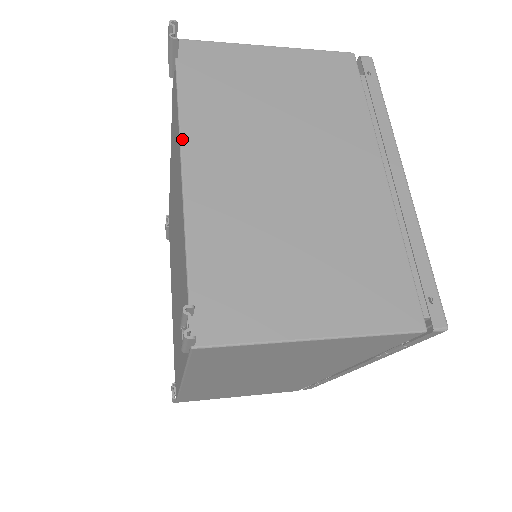
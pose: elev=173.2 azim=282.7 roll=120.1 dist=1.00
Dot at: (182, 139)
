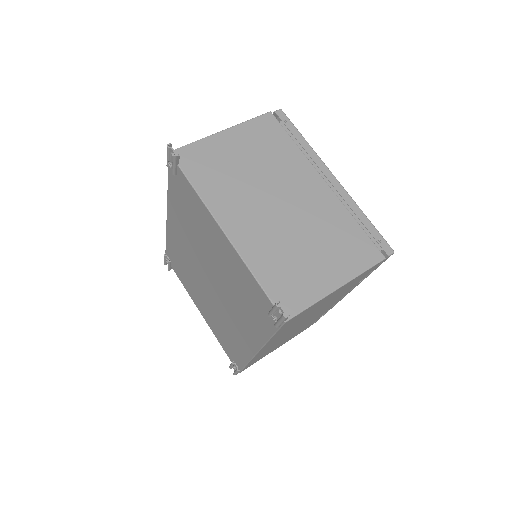
Dot at: (213, 214)
